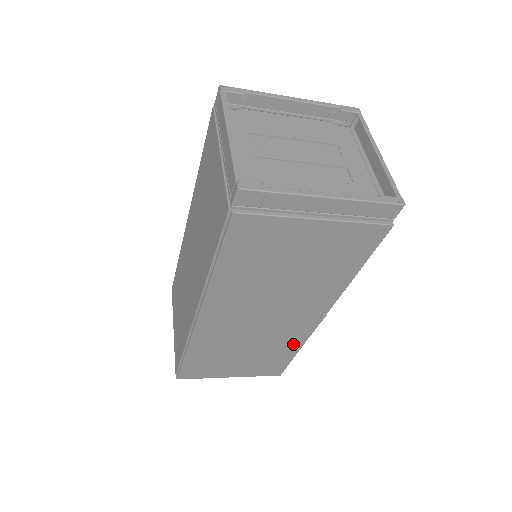
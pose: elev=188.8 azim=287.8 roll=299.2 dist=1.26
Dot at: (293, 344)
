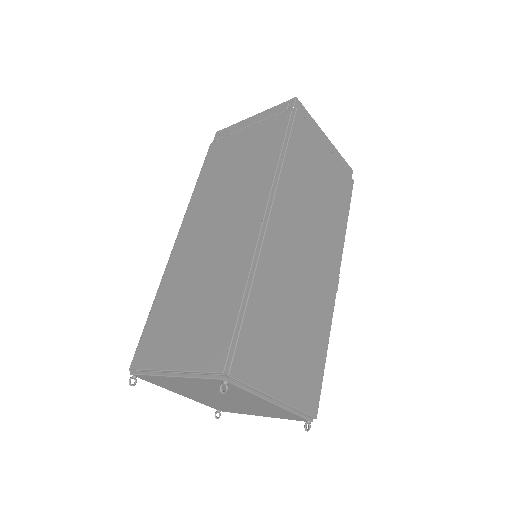
Dot at: (323, 329)
